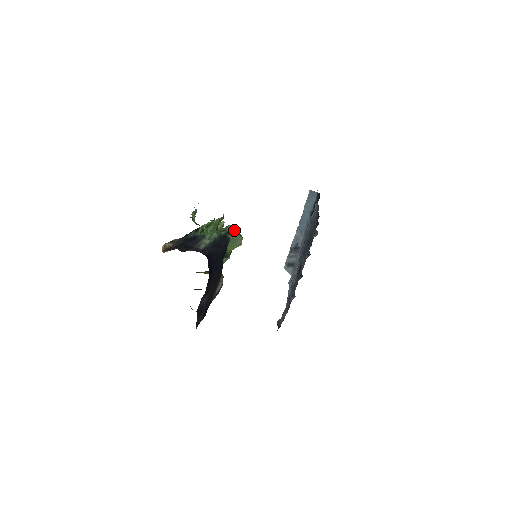
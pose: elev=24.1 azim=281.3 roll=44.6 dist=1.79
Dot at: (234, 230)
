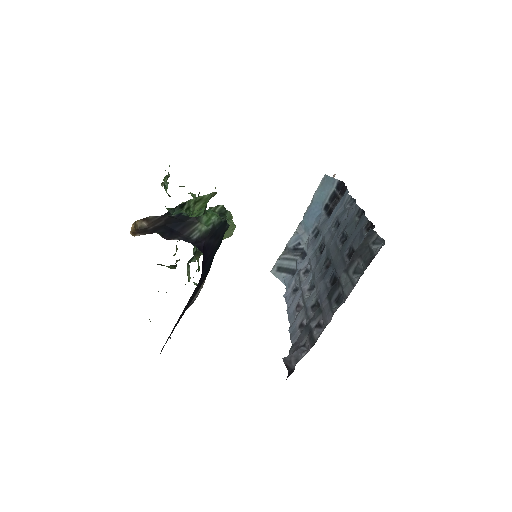
Dot at: (226, 213)
